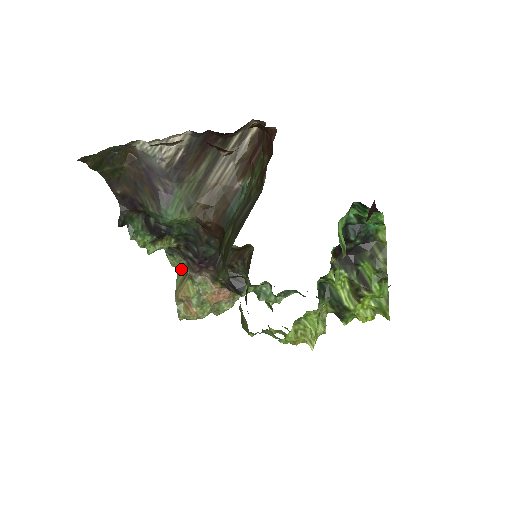
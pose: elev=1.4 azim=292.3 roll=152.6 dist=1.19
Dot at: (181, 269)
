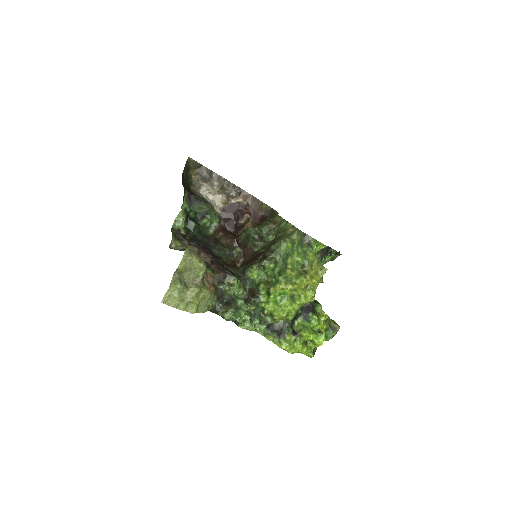
Dot at: (174, 249)
